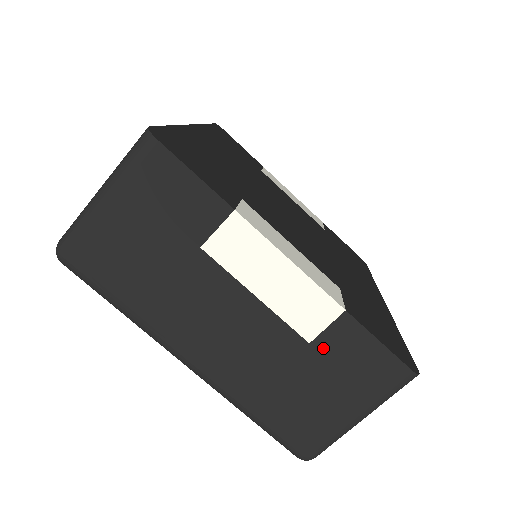
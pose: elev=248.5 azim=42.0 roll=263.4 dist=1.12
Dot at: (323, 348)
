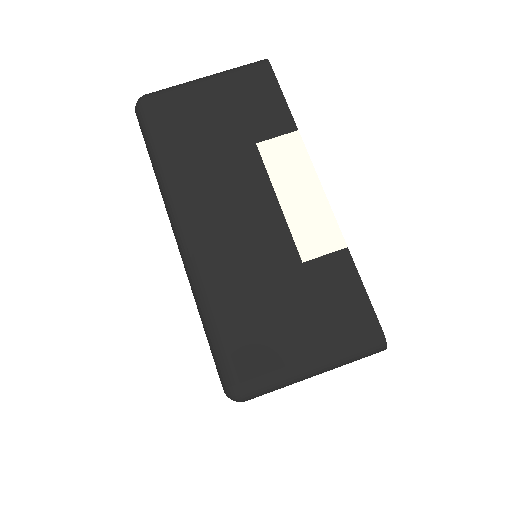
Dot at: (312, 273)
